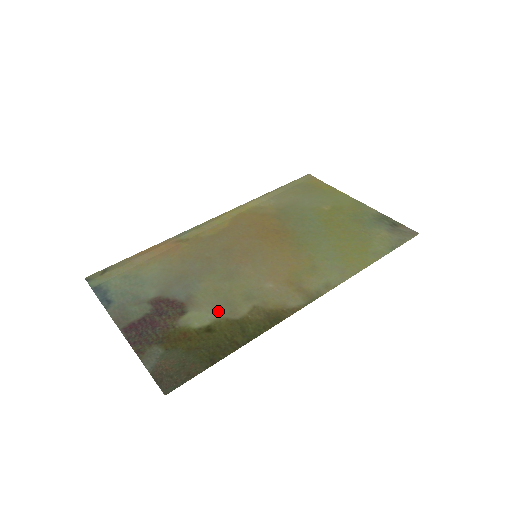
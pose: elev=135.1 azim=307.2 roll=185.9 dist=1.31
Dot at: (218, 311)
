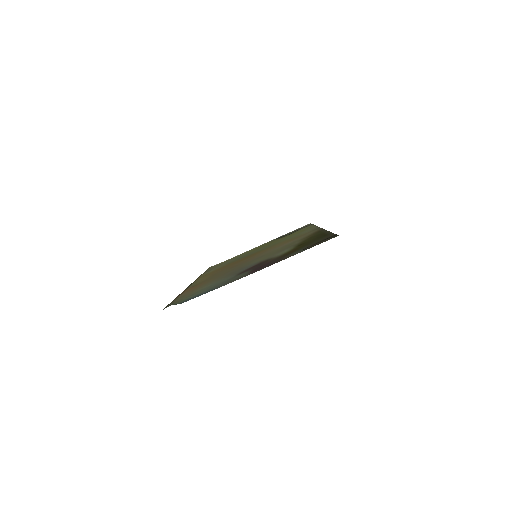
Dot at: (287, 248)
